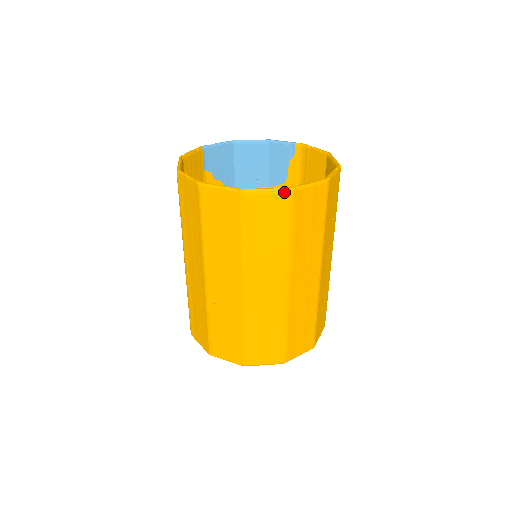
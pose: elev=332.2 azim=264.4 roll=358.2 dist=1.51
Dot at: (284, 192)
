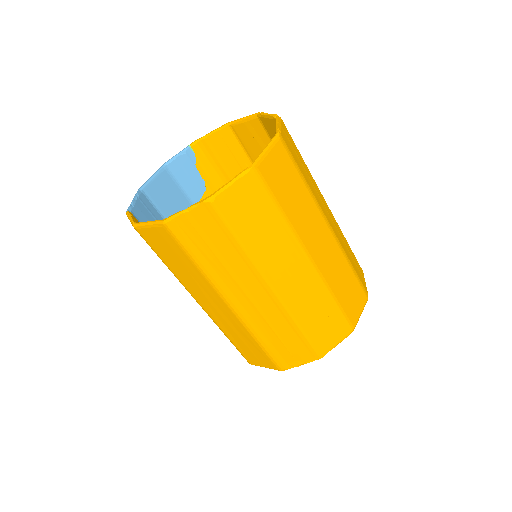
Dot at: (276, 141)
